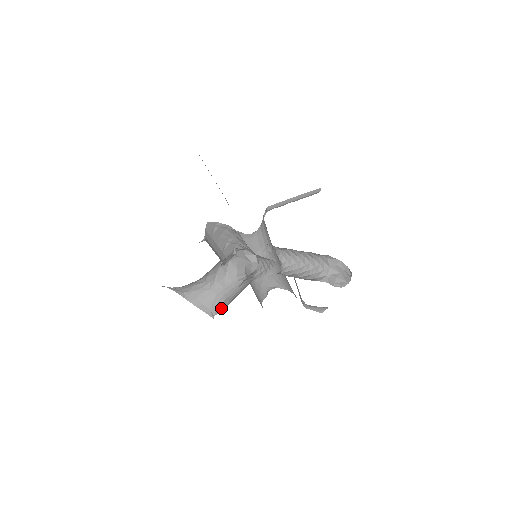
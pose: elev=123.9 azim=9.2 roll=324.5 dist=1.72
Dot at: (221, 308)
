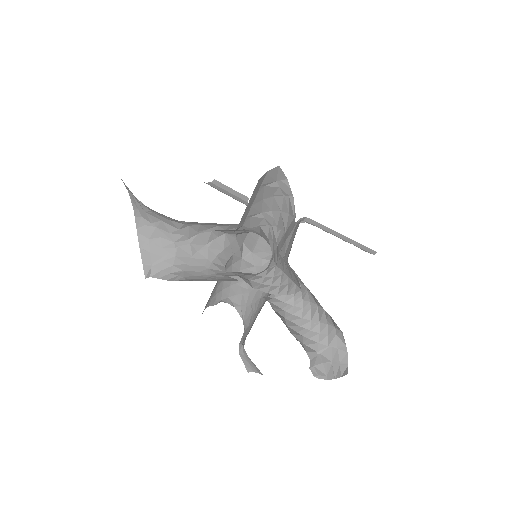
Dot at: (168, 276)
